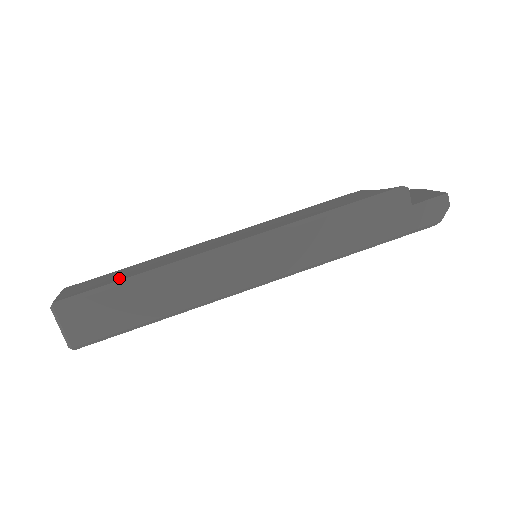
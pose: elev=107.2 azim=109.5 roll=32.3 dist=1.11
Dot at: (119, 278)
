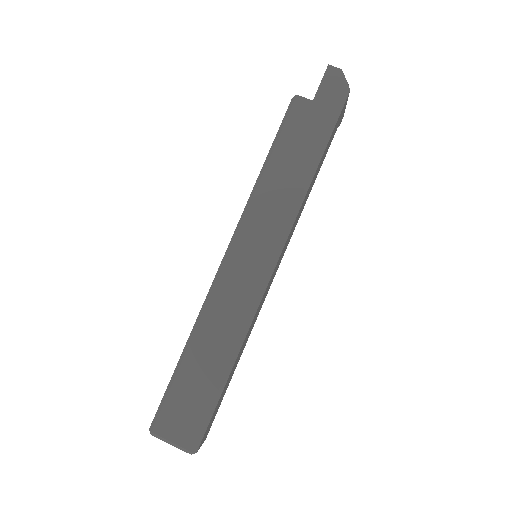
Dot at: occluded
